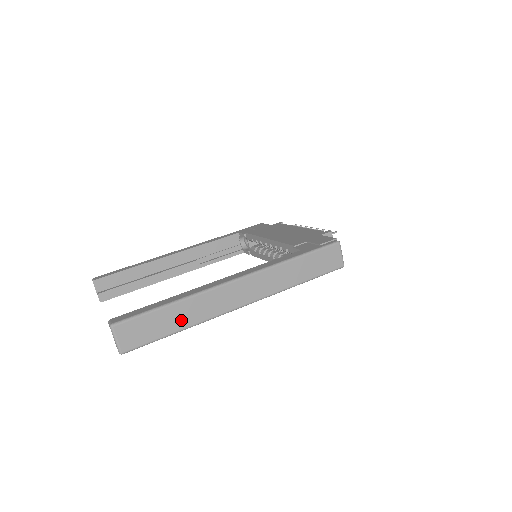
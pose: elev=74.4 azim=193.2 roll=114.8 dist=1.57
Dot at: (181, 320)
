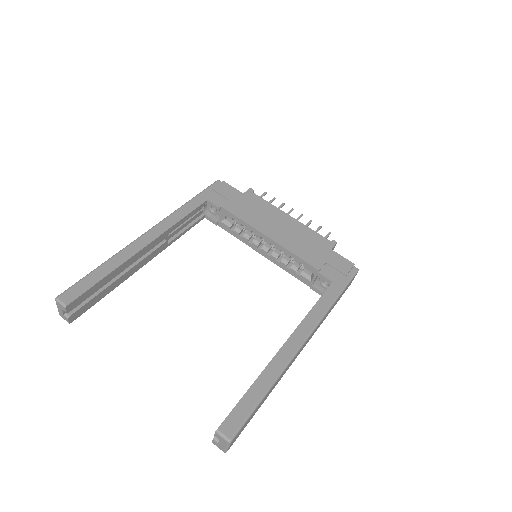
Dot at: (267, 396)
